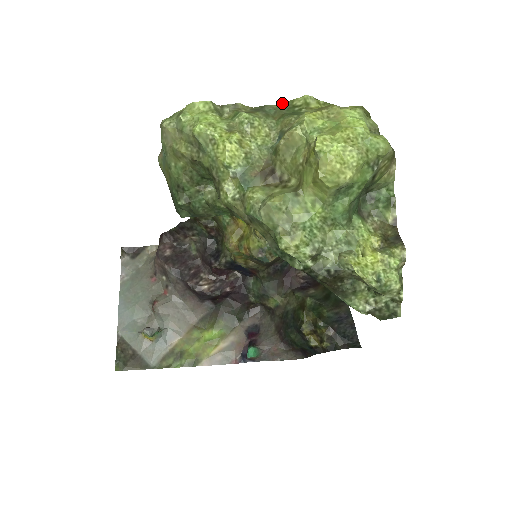
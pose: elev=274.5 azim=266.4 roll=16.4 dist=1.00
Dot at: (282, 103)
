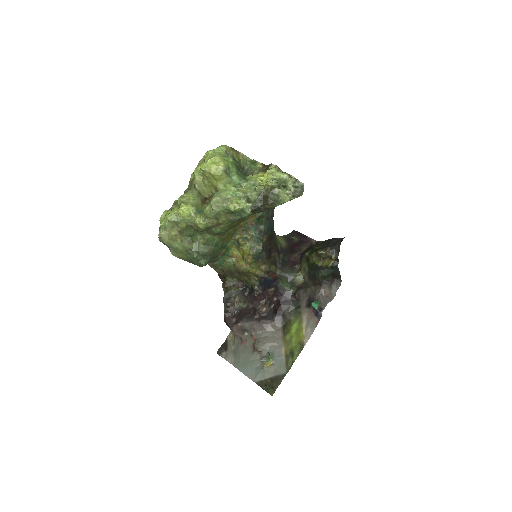
Dot at: (188, 185)
